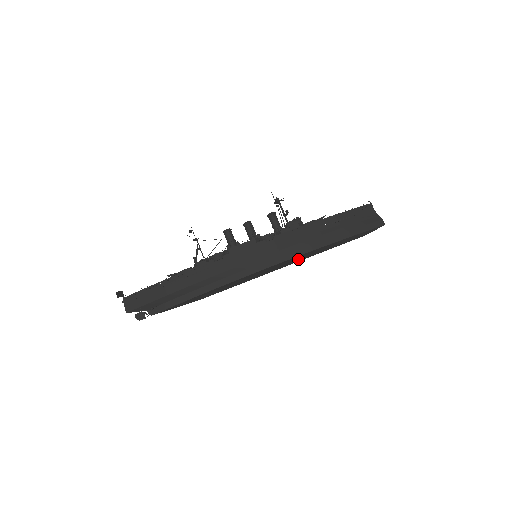
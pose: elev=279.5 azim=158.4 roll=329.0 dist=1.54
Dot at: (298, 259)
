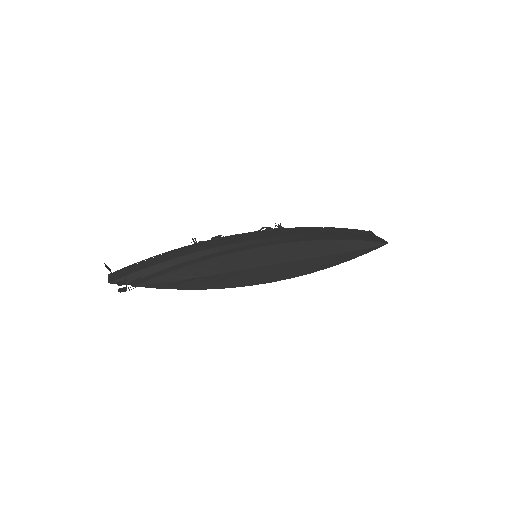
Dot at: (299, 253)
